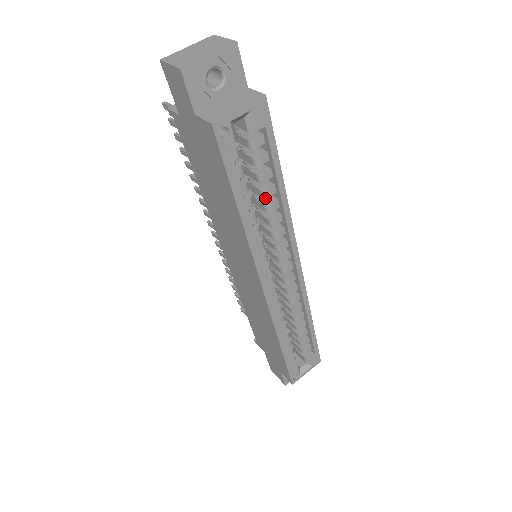
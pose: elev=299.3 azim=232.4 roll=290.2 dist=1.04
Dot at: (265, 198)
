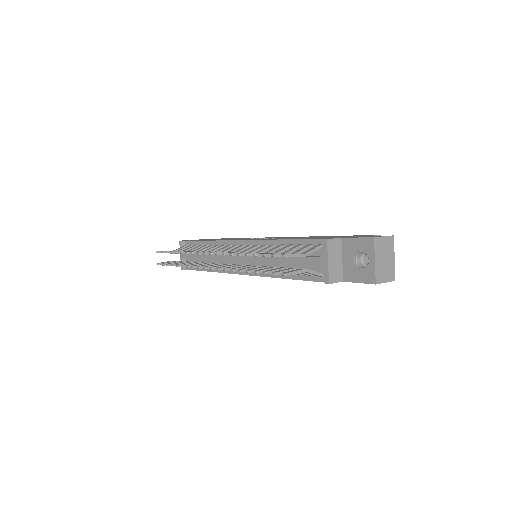
Dot at: occluded
